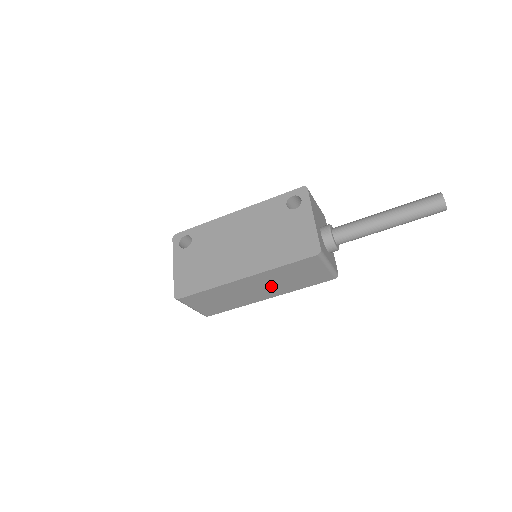
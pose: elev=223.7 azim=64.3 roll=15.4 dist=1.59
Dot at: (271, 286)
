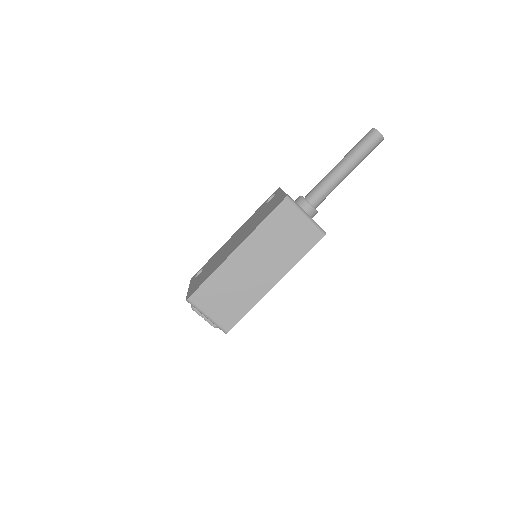
Dot at: (267, 260)
